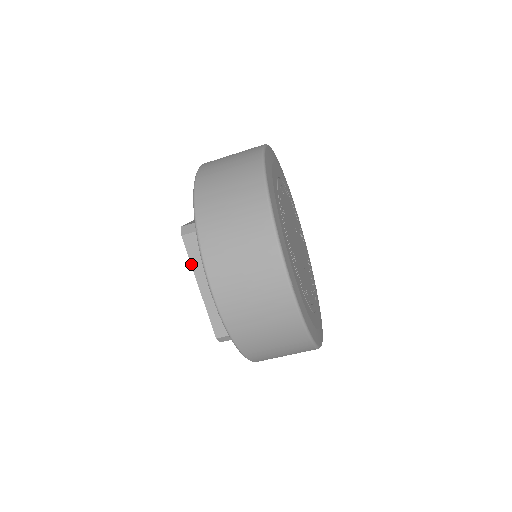
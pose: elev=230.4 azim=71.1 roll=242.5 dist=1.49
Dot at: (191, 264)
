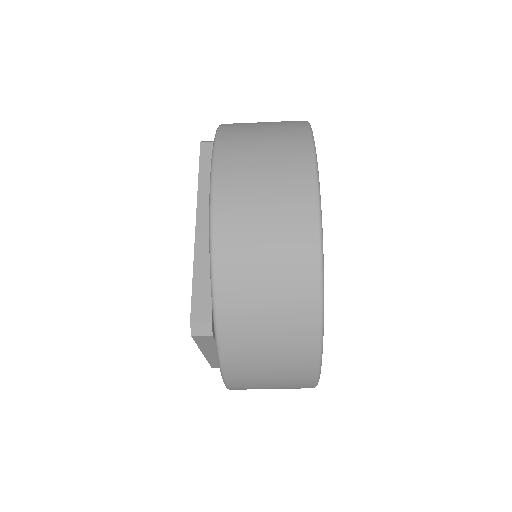
Dot at: (198, 347)
